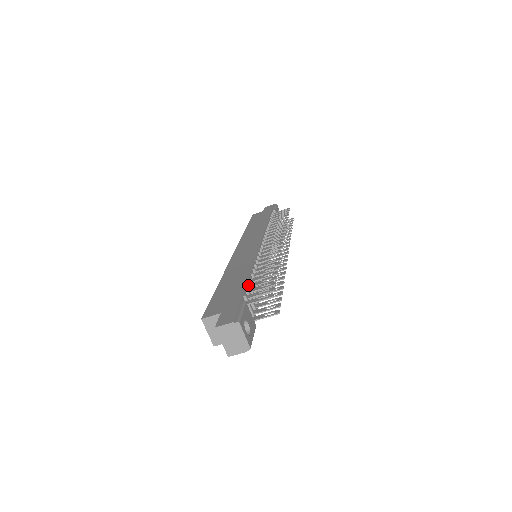
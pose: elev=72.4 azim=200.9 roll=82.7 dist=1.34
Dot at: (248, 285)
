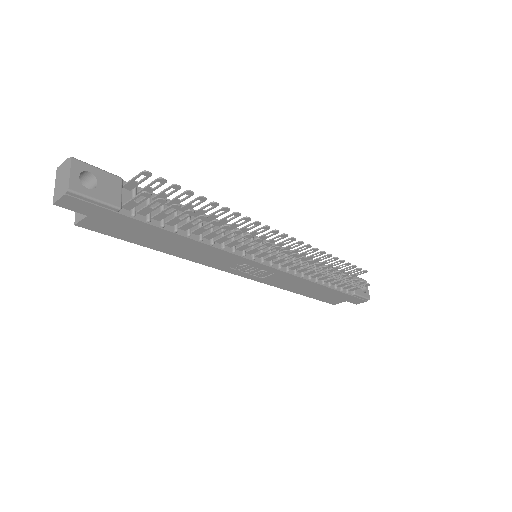
Dot at: occluded
